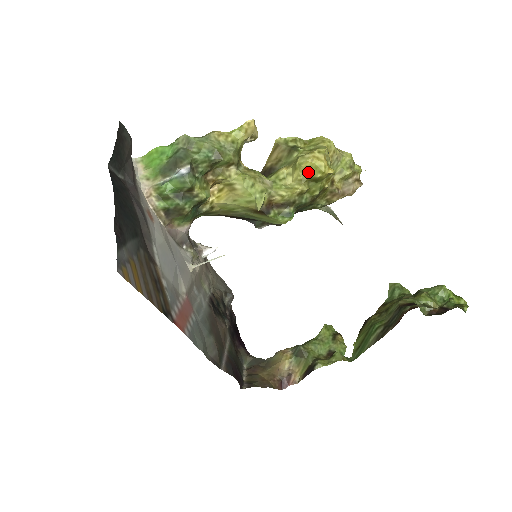
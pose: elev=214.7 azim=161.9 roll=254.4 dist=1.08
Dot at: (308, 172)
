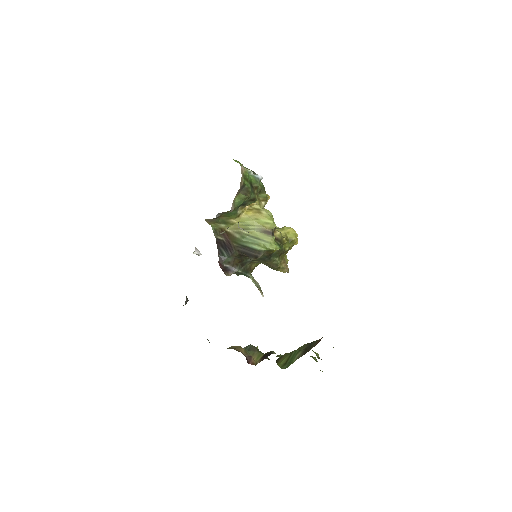
Dot at: (289, 234)
